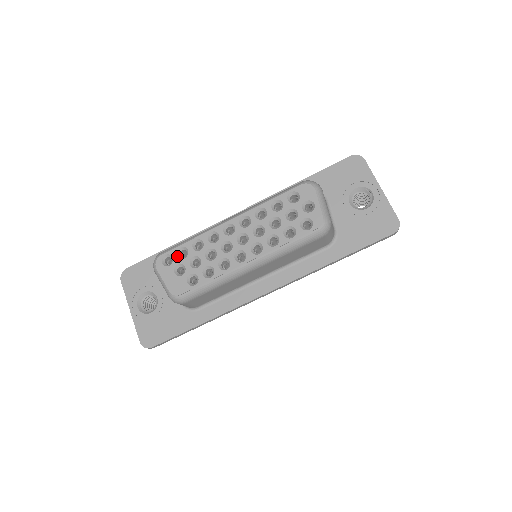
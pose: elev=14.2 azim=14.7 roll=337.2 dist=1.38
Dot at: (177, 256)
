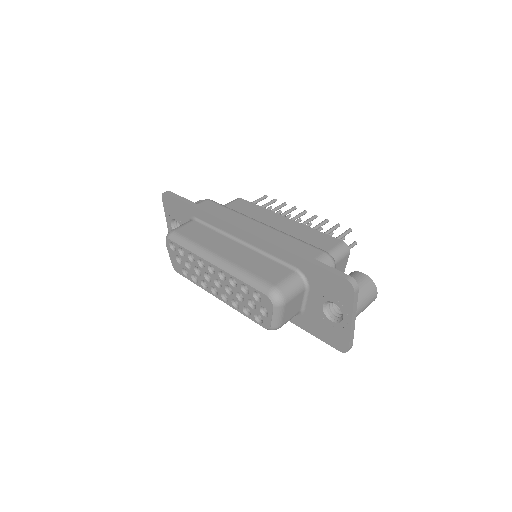
Dot at: (178, 251)
